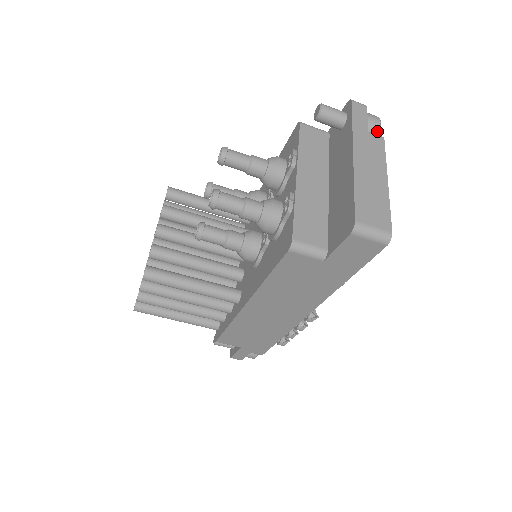
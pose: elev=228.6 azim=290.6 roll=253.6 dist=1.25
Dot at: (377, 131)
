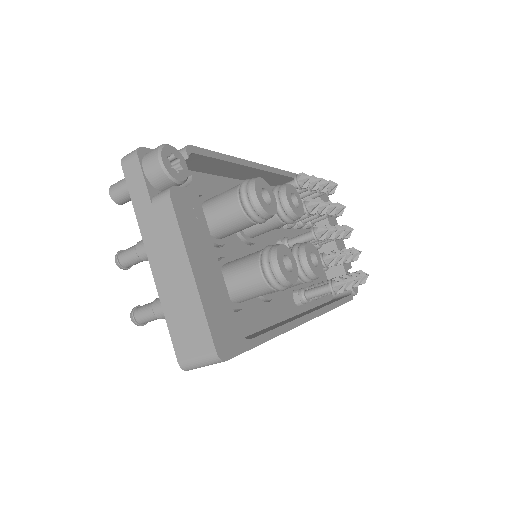
Dot at: (166, 177)
